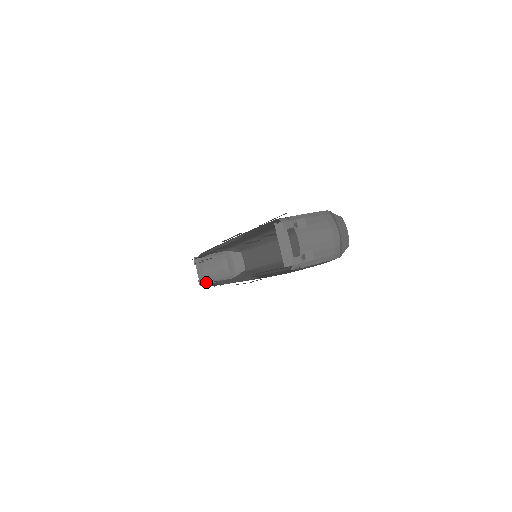
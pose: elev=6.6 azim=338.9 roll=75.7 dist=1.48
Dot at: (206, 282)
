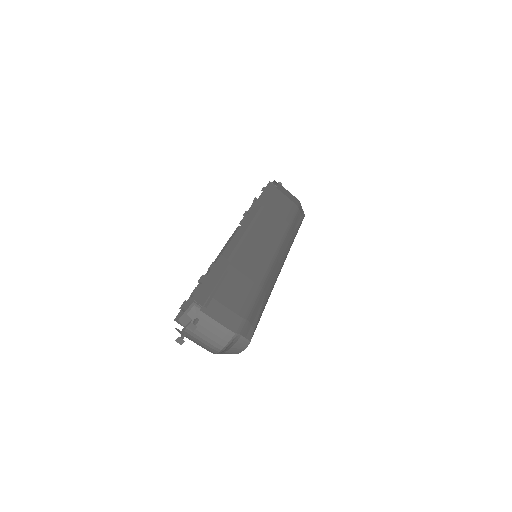
Dot at: occluded
